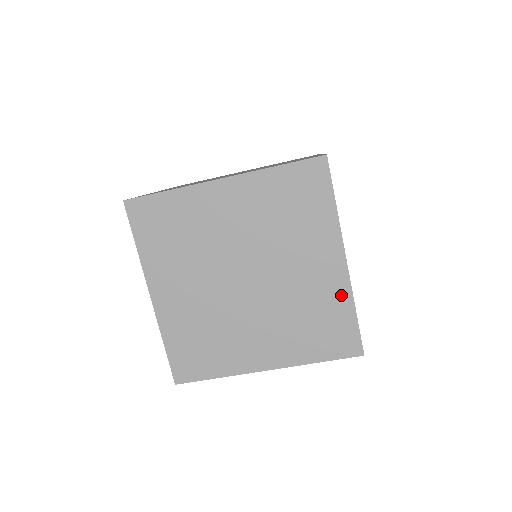
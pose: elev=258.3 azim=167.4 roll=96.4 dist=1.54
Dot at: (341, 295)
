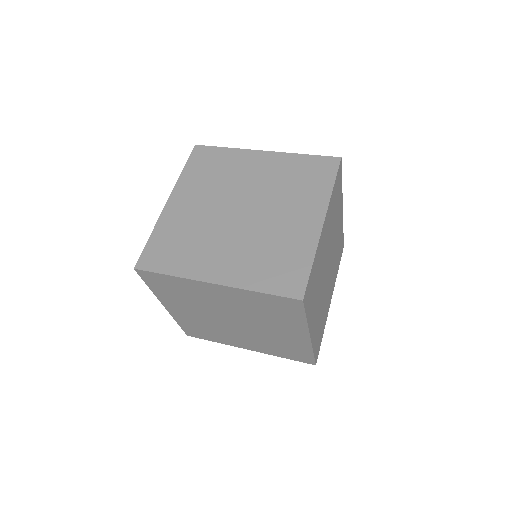
Dot at: (307, 245)
